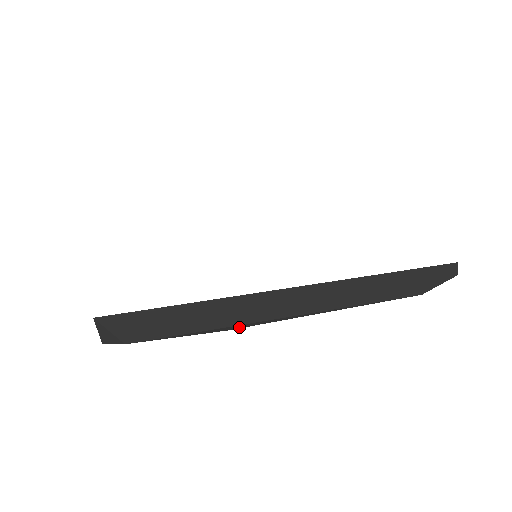
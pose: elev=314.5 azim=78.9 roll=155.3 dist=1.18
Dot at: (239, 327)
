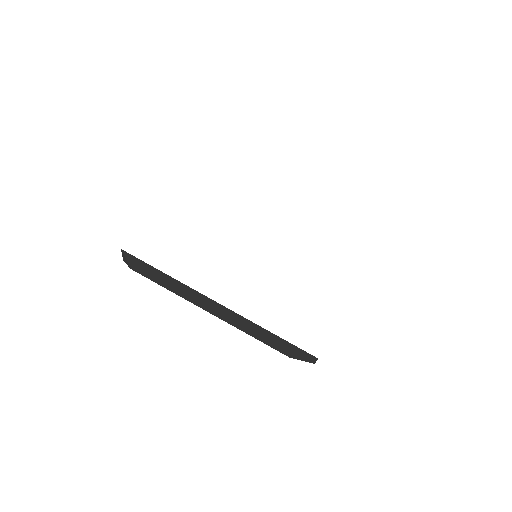
Dot at: (187, 300)
